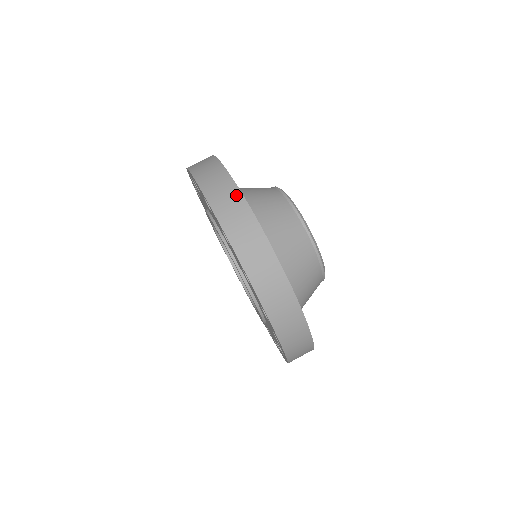
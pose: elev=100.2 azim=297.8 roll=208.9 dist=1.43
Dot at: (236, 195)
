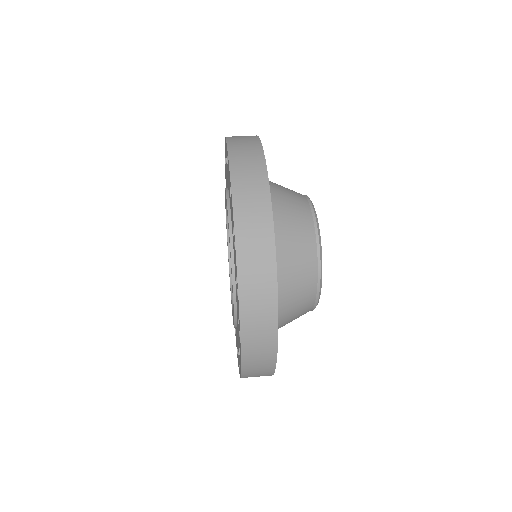
Dot at: (264, 198)
